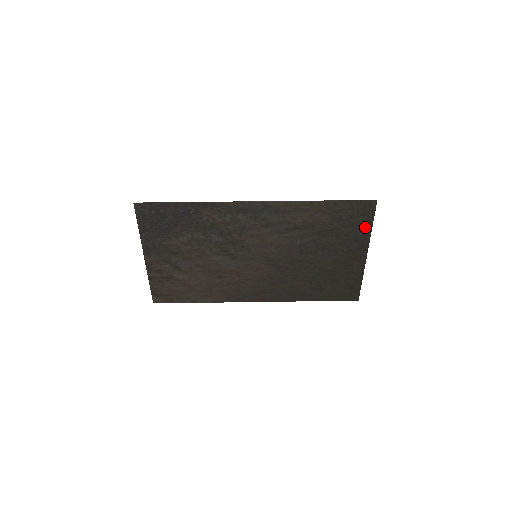
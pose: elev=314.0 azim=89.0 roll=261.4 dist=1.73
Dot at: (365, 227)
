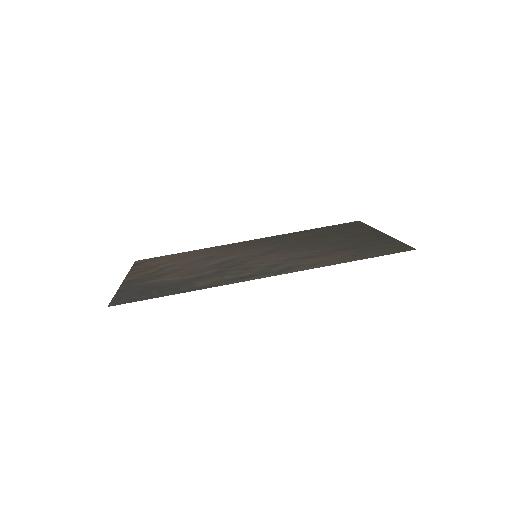
Dot at: (391, 242)
